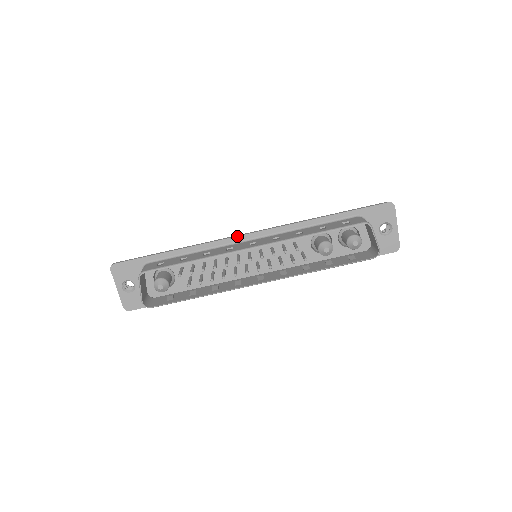
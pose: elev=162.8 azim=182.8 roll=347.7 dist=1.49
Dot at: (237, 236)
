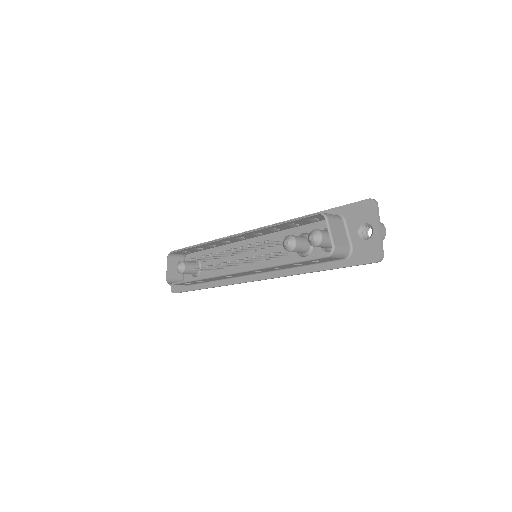
Dot at: (240, 233)
